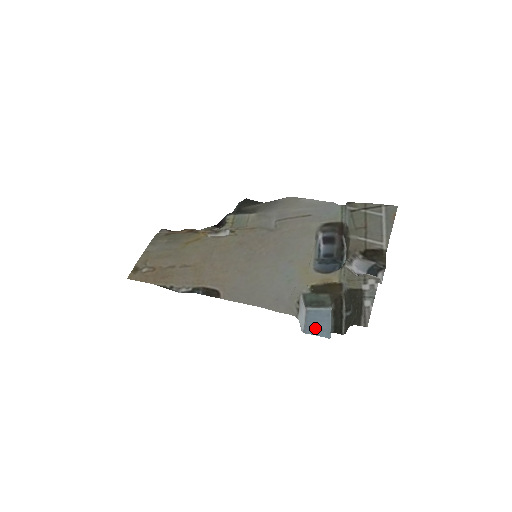
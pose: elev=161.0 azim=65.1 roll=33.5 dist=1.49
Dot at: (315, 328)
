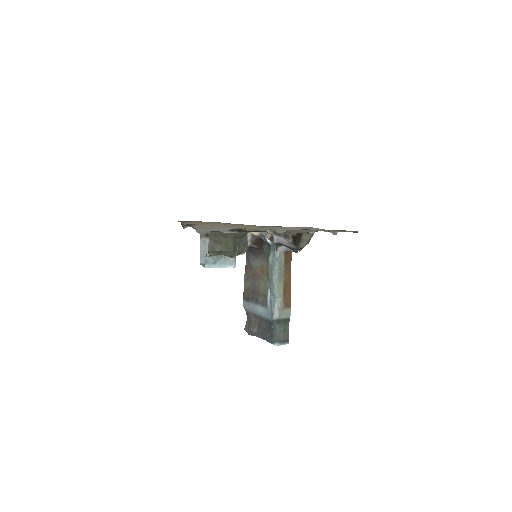
Dot at: occluded
